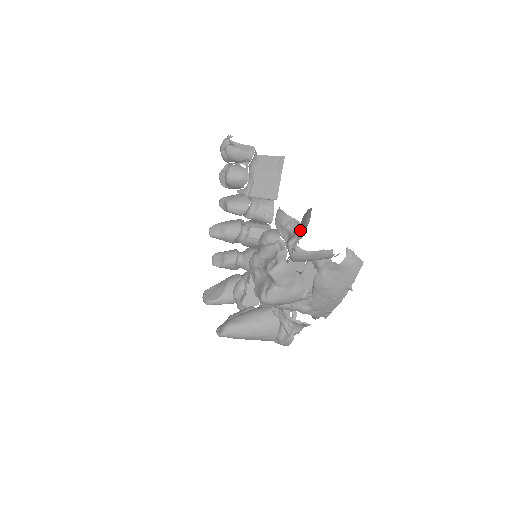
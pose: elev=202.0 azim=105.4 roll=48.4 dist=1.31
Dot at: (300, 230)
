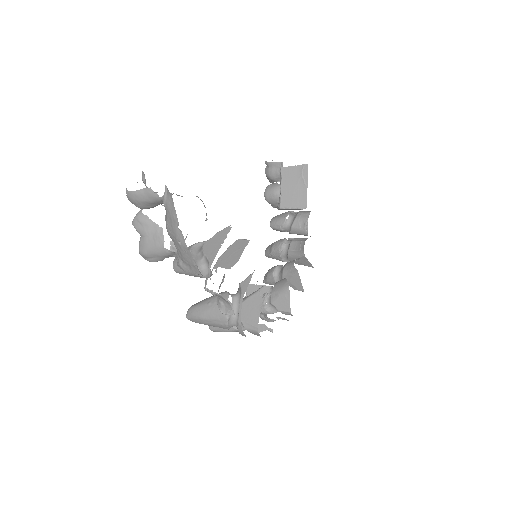
Dot at: occluded
